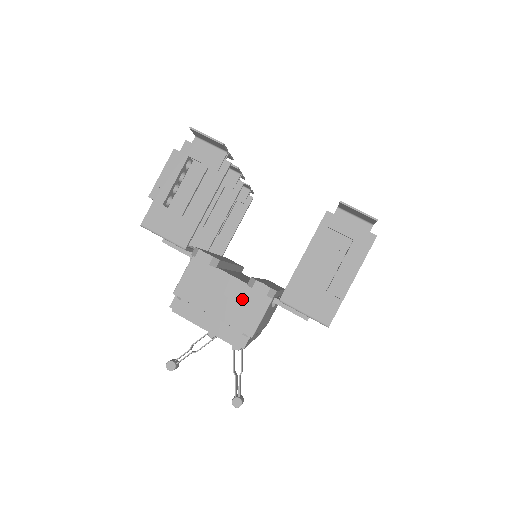
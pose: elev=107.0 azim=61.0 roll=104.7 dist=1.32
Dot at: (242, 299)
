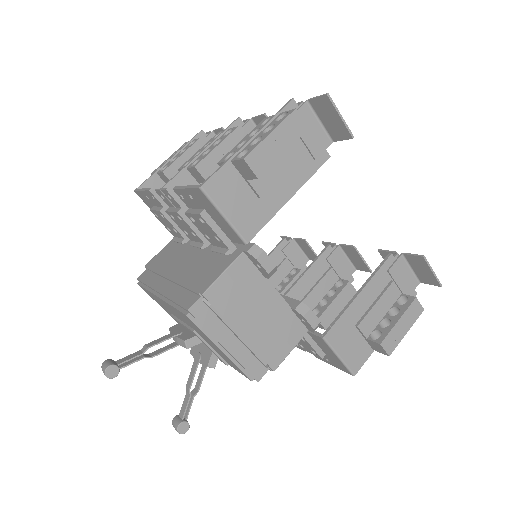
Dot at: (279, 323)
